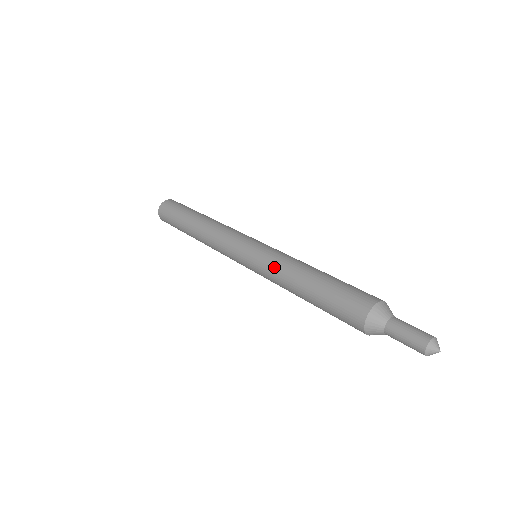
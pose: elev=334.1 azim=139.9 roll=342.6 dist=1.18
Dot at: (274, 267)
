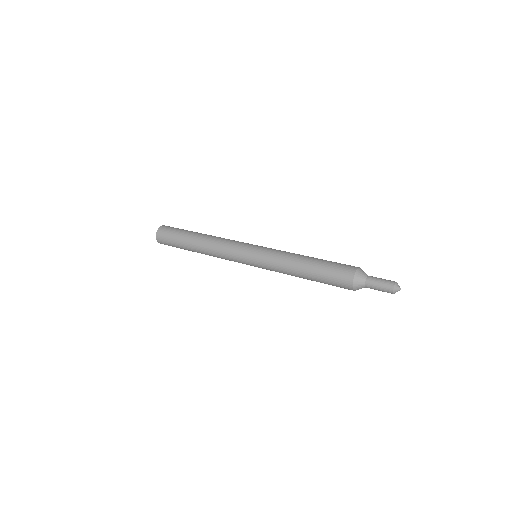
Dot at: (280, 254)
